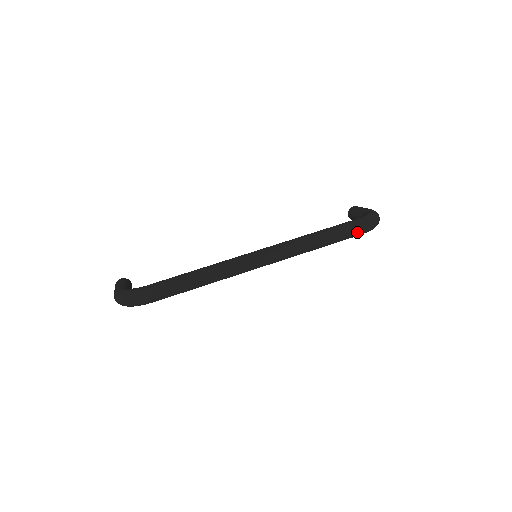
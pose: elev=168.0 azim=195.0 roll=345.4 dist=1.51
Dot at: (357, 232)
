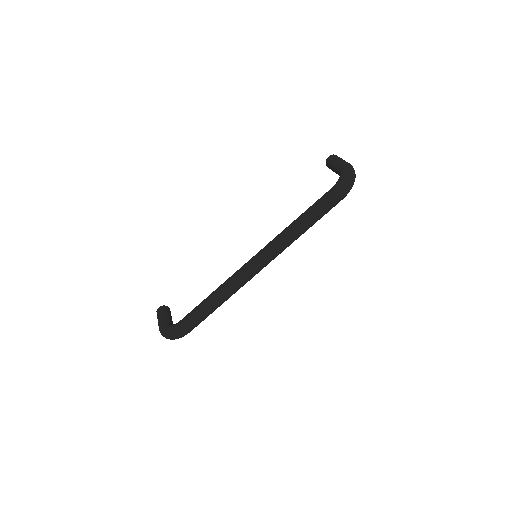
Dot at: (336, 202)
